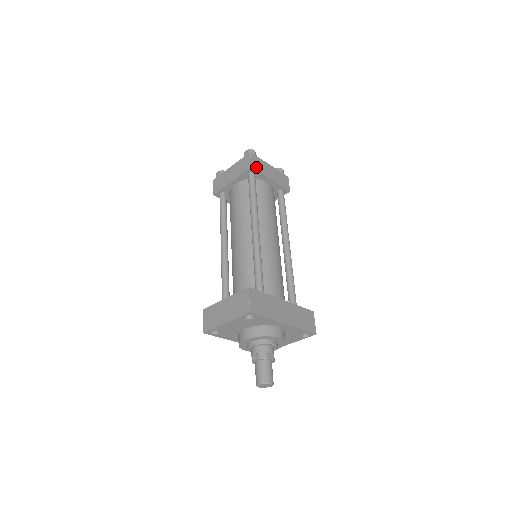
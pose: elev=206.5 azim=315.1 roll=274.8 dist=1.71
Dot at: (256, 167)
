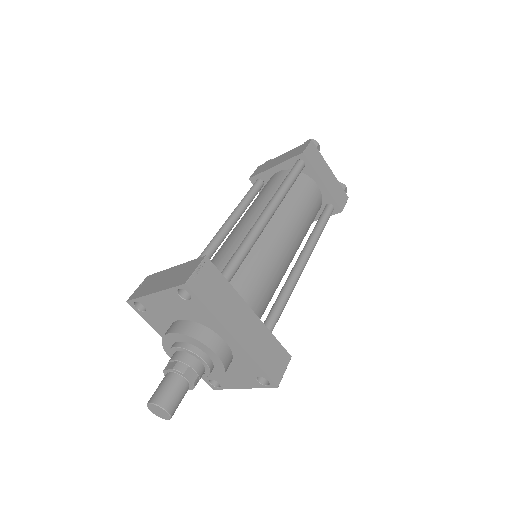
Dot at: (310, 157)
